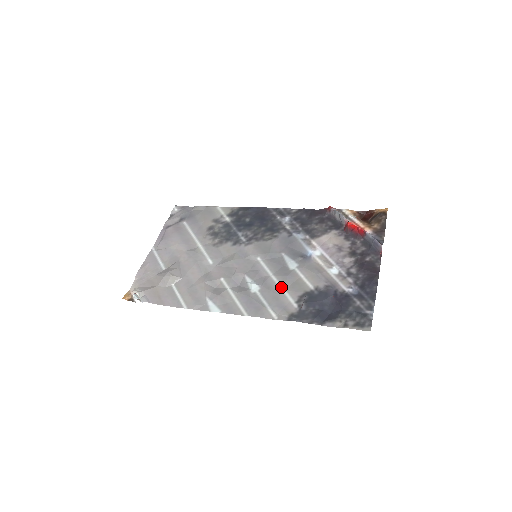
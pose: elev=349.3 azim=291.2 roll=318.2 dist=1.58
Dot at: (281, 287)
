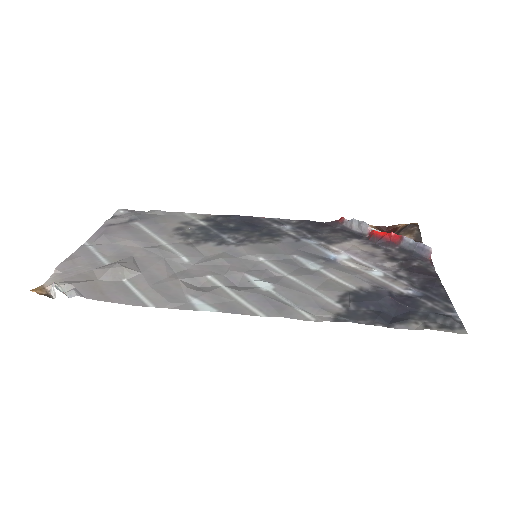
Dot at: (307, 286)
